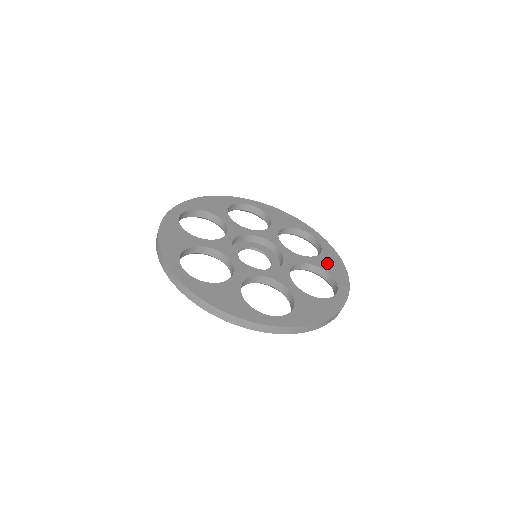
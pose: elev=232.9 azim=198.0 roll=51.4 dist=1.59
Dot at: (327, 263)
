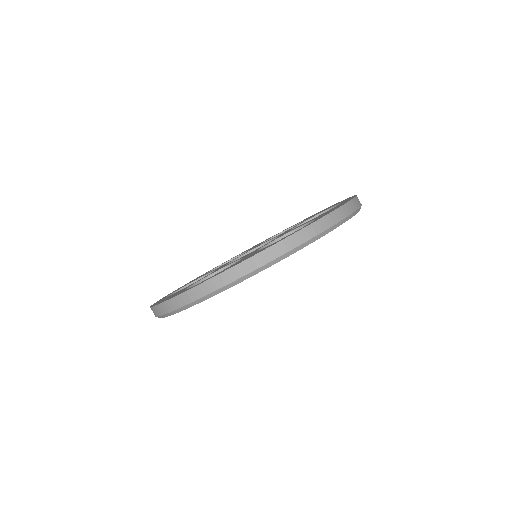
Dot at: (316, 214)
